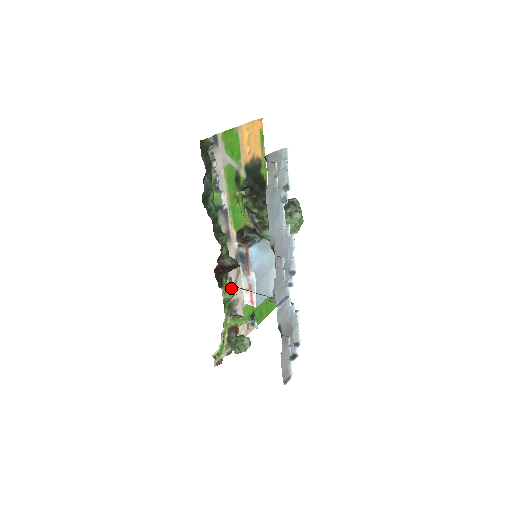
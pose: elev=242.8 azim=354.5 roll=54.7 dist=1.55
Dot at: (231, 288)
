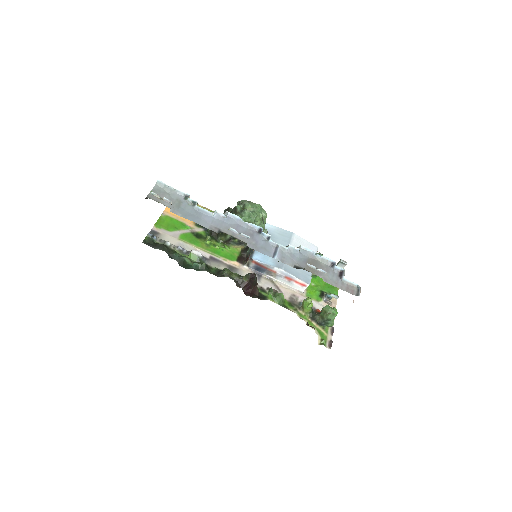
Dot at: (275, 293)
